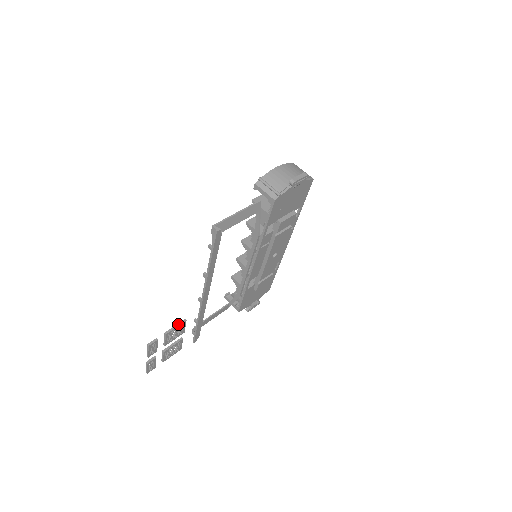
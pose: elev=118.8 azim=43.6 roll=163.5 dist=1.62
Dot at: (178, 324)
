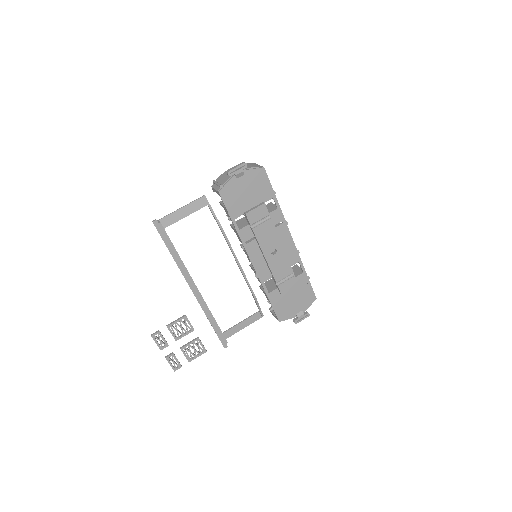
Dot at: (178, 319)
